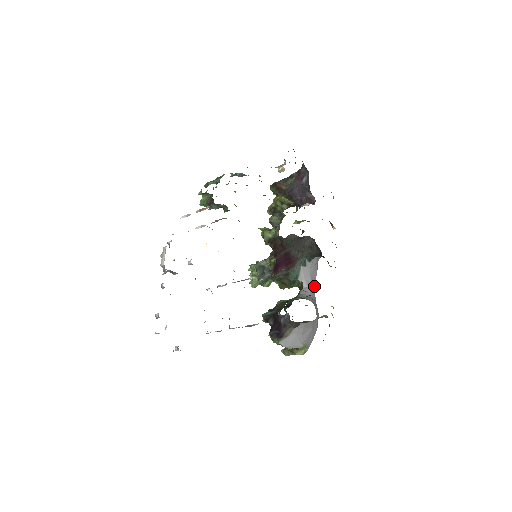
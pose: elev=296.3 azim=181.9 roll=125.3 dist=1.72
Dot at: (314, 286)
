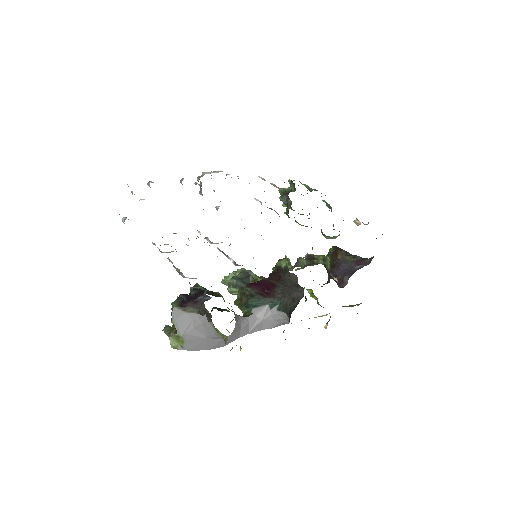
Dot at: (254, 330)
